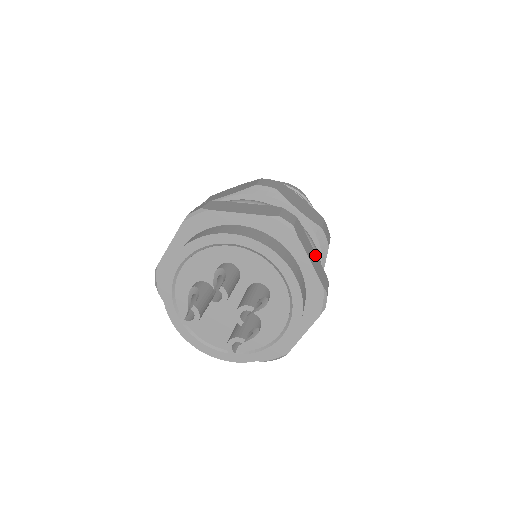
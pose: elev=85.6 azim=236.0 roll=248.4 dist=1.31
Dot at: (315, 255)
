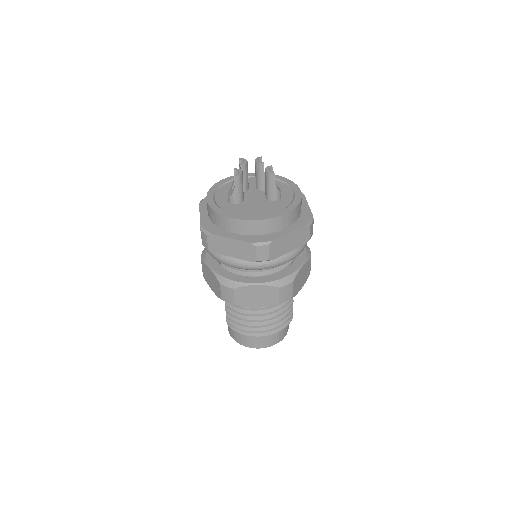
Dot at: occluded
